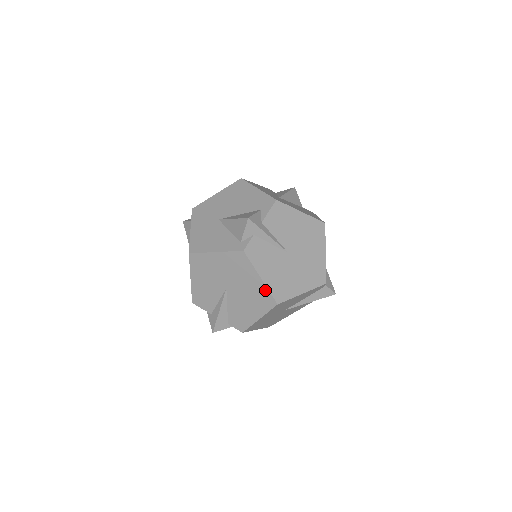
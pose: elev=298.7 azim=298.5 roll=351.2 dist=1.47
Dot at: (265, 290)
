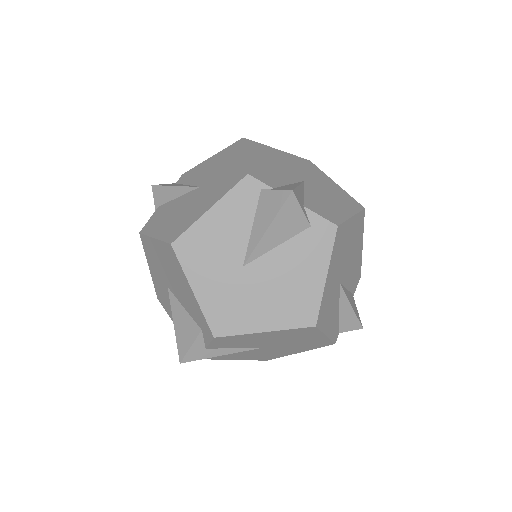
Dot at: occluded
